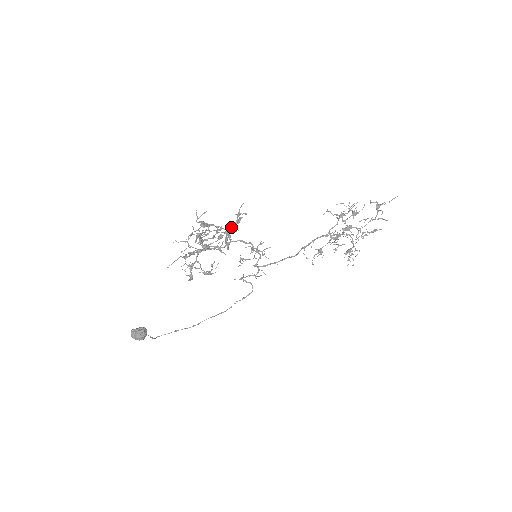
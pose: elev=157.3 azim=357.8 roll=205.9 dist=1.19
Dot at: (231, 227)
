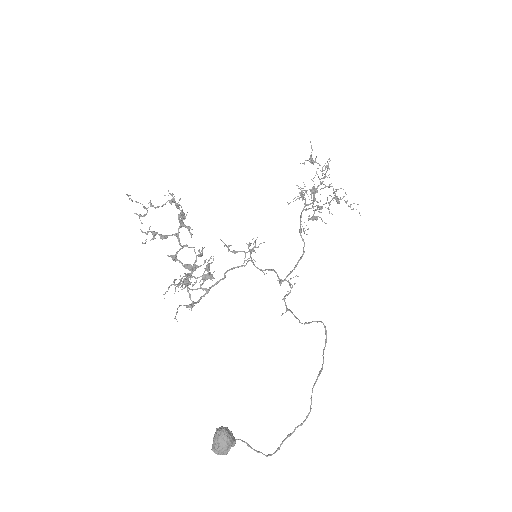
Dot at: (167, 201)
